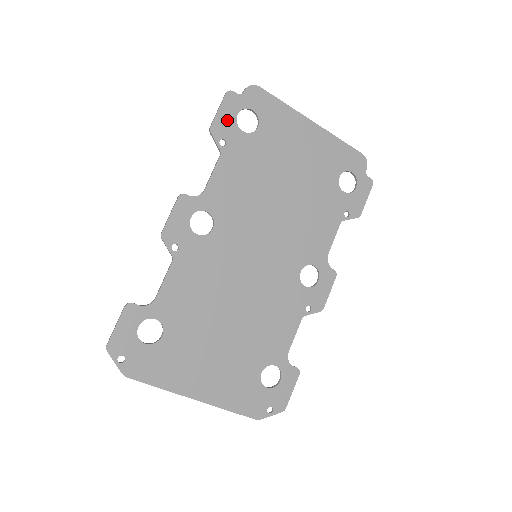
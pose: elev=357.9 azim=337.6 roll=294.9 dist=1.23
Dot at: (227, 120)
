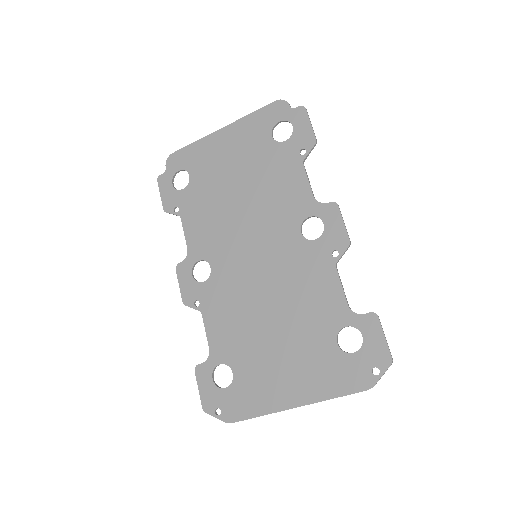
Dot at: (169, 194)
